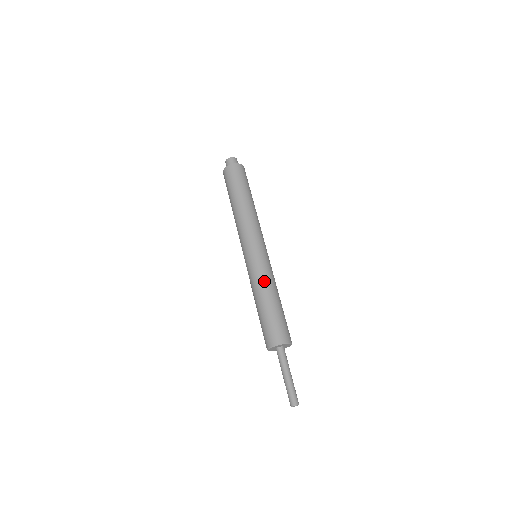
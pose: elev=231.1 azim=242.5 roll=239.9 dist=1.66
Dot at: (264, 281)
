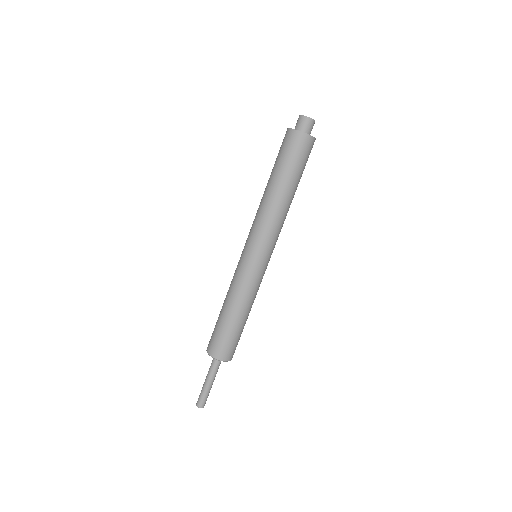
Dot at: (251, 297)
